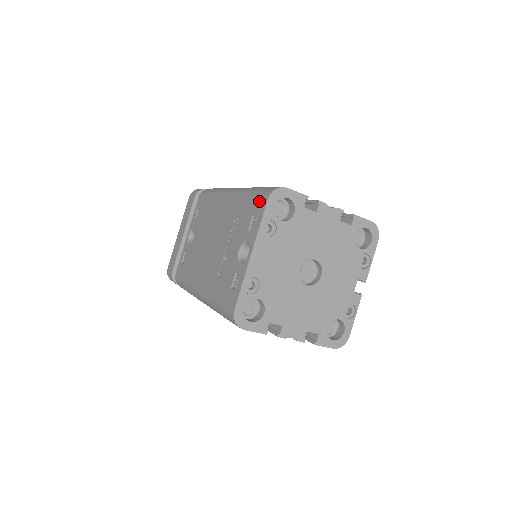
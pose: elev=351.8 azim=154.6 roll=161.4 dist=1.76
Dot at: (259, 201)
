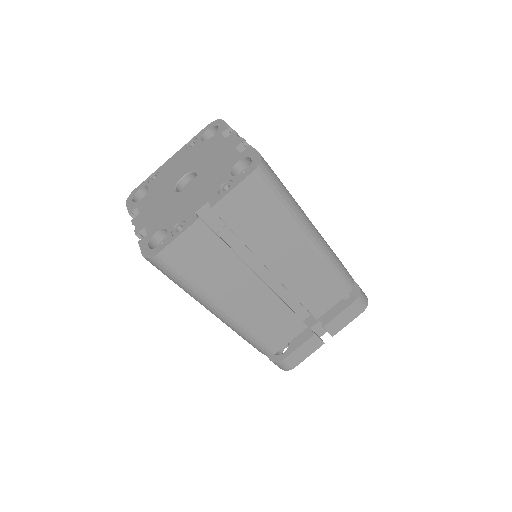
Dot at: occluded
